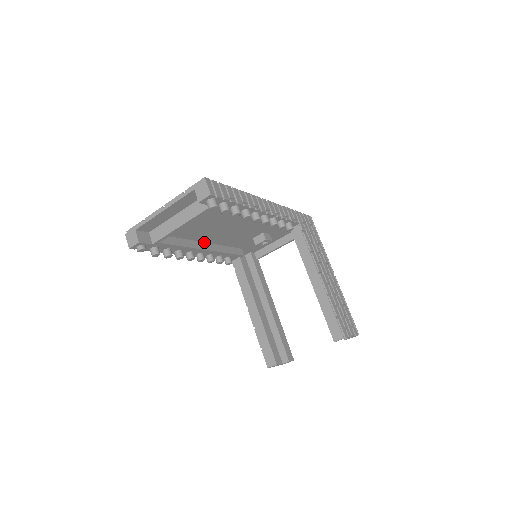
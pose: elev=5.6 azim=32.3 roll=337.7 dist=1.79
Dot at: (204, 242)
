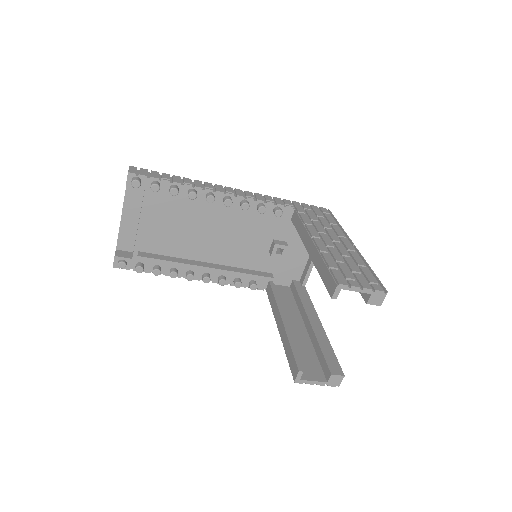
Dot at: (207, 263)
